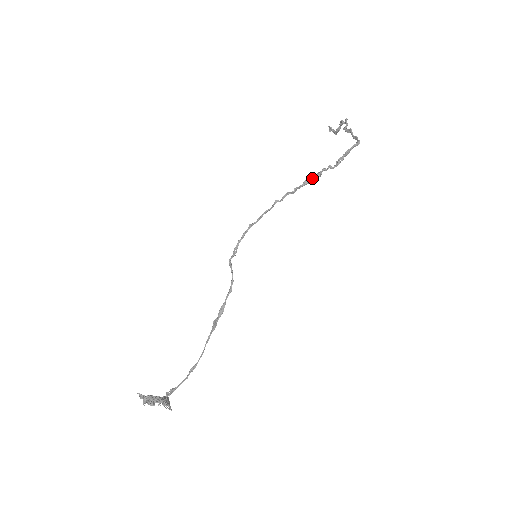
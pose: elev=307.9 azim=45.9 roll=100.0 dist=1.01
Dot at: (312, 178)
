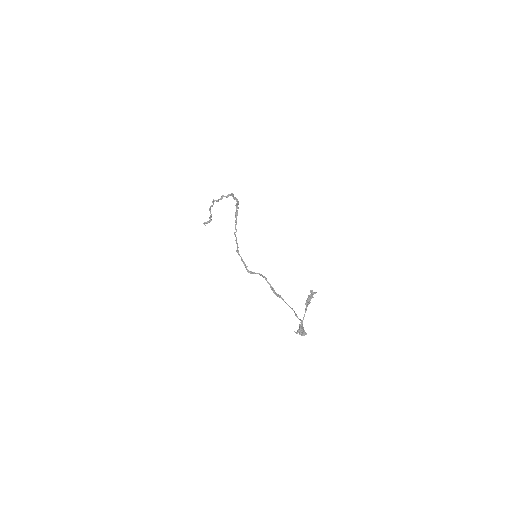
Dot at: (237, 211)
